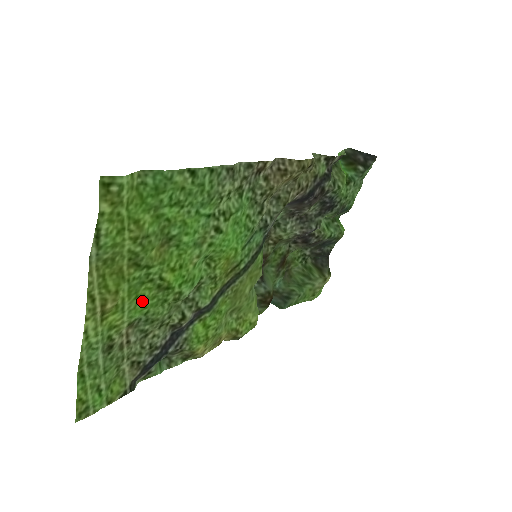
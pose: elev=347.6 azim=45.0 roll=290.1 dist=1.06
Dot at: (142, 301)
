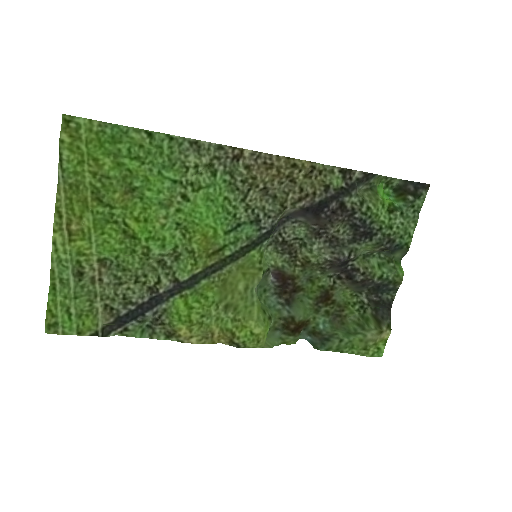
Dot at: (110, 241)
